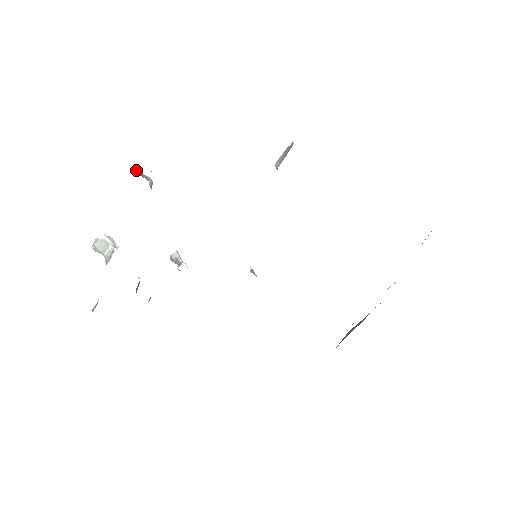
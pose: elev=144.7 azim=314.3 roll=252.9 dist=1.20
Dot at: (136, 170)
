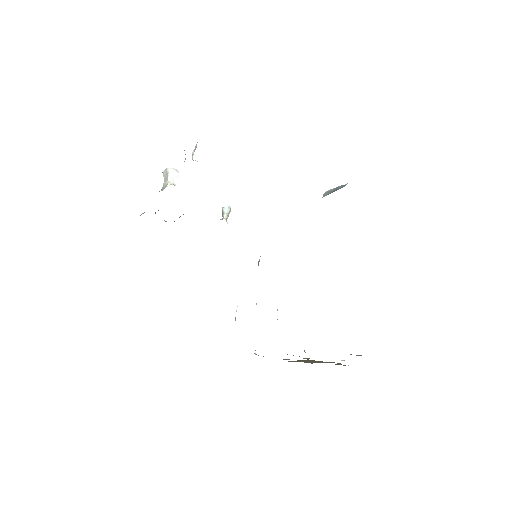
Dot at: occluded
